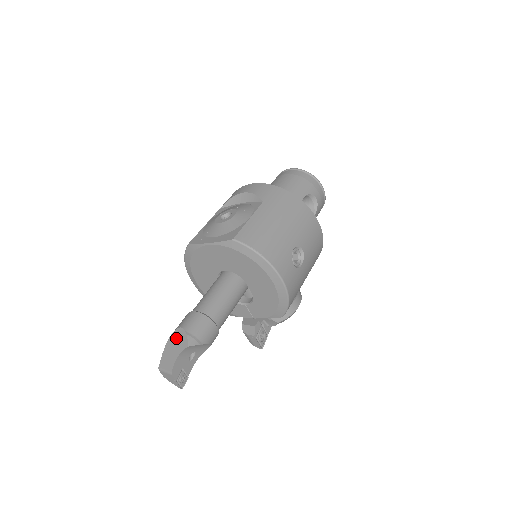
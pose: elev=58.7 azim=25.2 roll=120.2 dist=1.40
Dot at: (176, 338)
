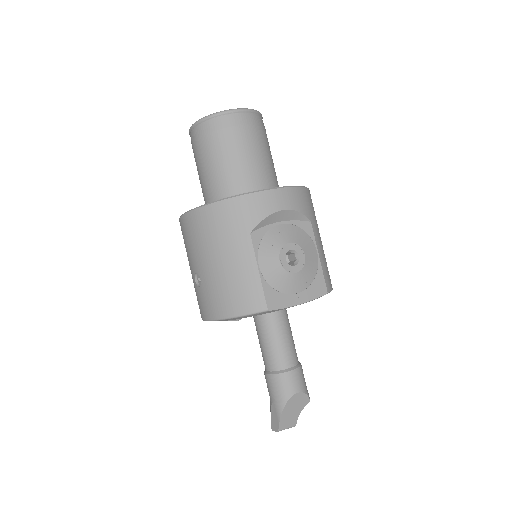
Dot at: (295, 403)
